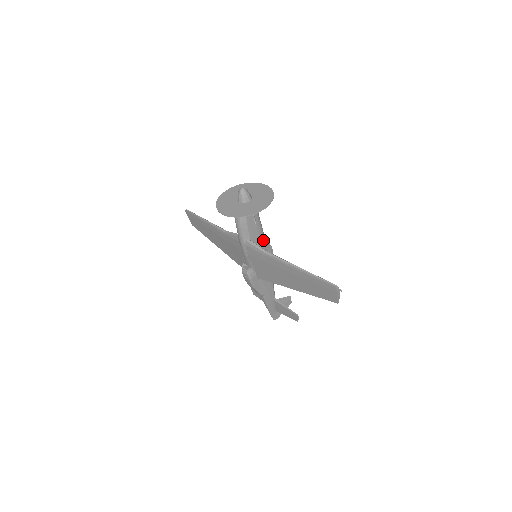
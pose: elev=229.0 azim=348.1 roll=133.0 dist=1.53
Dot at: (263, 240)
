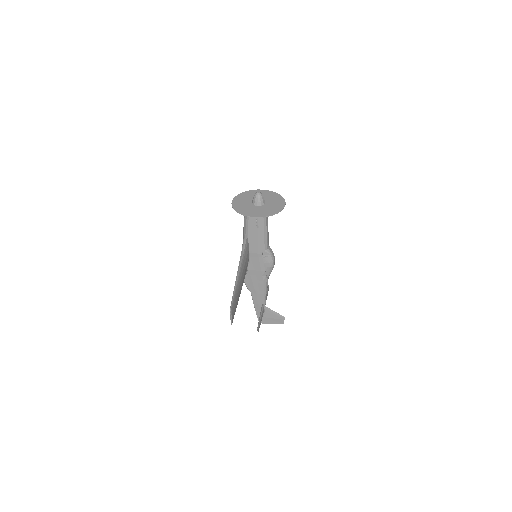
Dot at: (262, 247)
